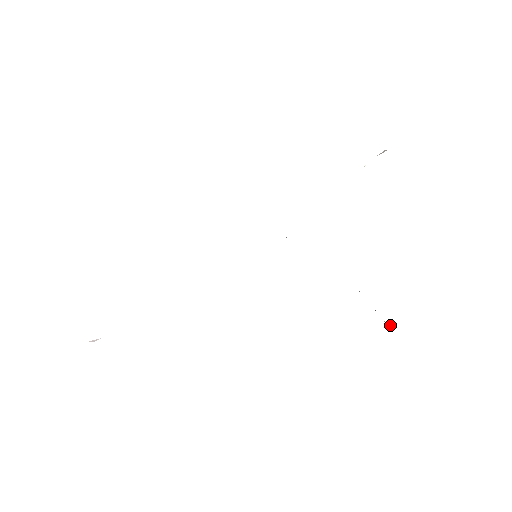
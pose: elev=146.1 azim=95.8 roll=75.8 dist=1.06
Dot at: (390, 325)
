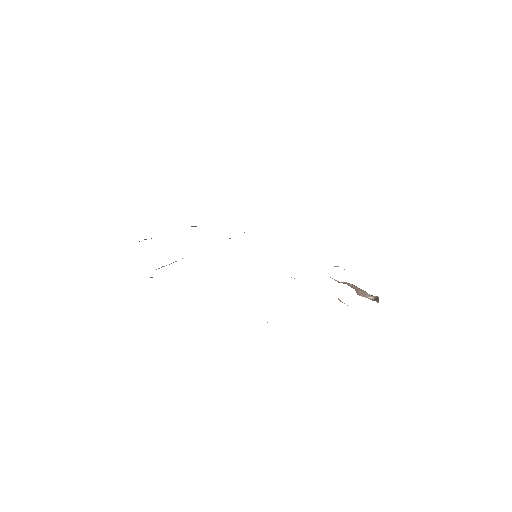
Dot at: (374, 297)
